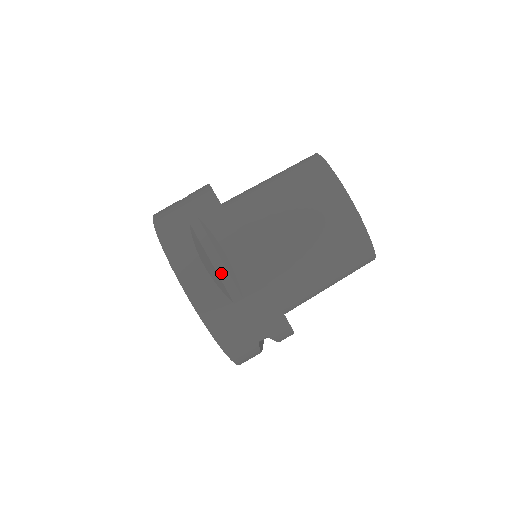
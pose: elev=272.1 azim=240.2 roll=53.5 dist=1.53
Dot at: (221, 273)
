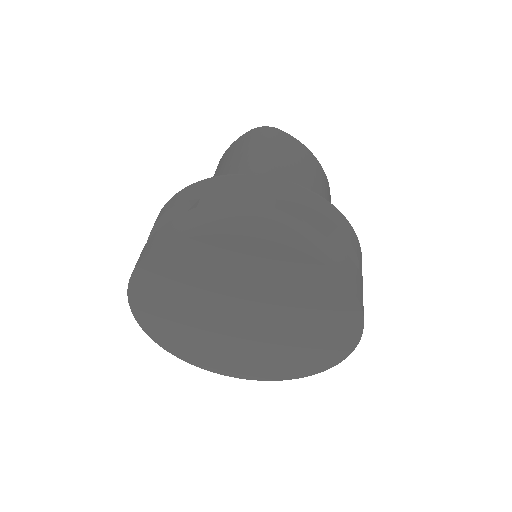
Dot at: occluded
